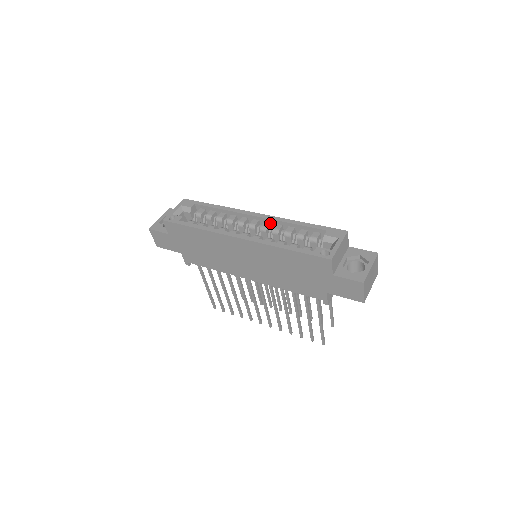
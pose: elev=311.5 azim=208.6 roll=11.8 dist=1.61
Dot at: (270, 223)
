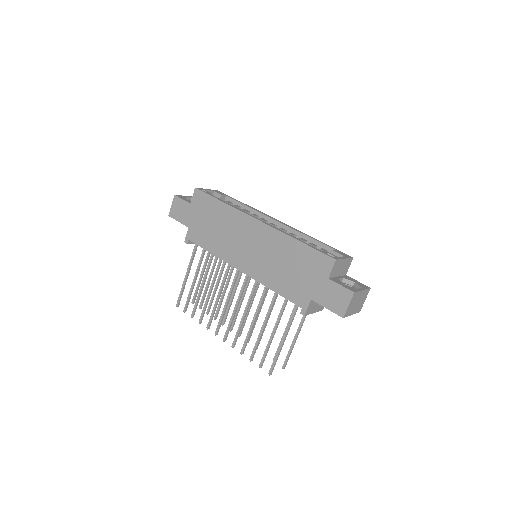
Dot at: (286, 230)
